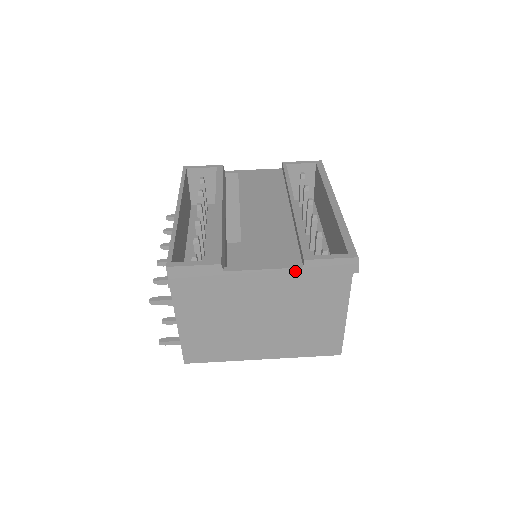
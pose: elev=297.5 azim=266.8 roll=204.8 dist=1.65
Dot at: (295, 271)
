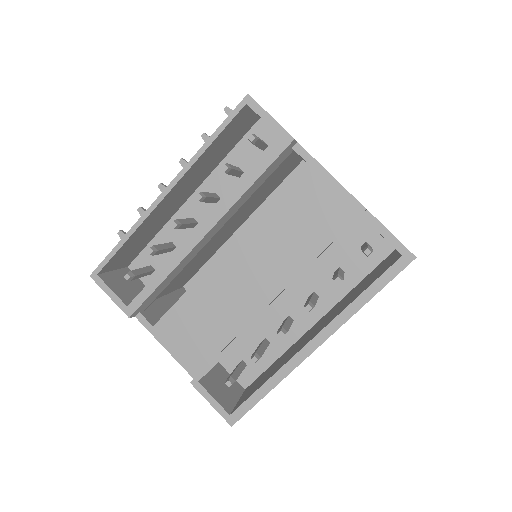
Dot at: (189, 370)
